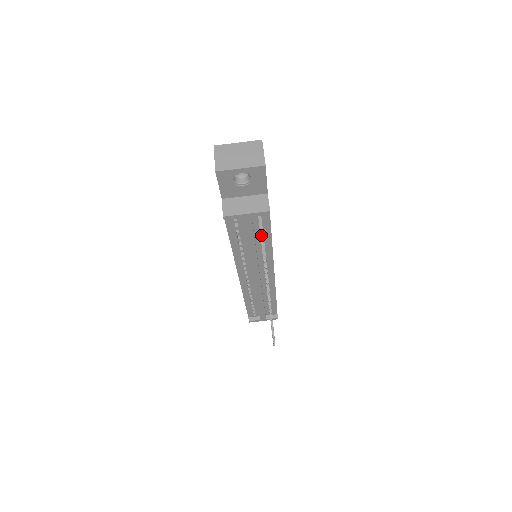
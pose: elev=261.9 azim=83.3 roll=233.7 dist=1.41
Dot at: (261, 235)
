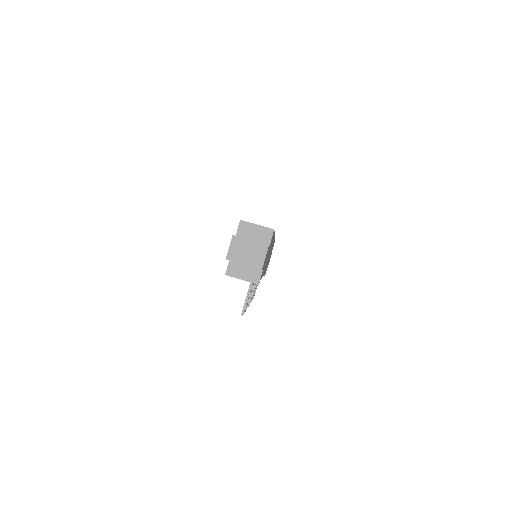
Dot at: (247, 294)
